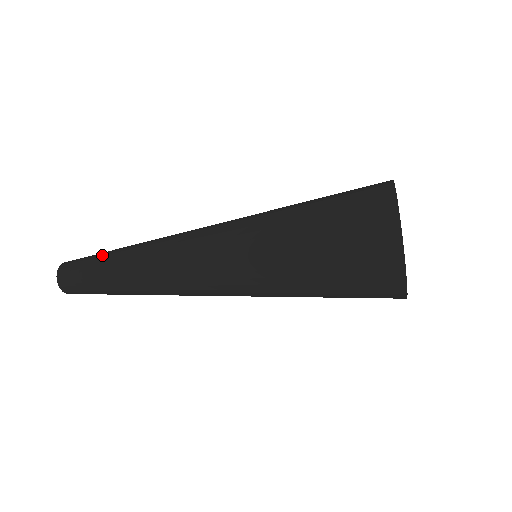
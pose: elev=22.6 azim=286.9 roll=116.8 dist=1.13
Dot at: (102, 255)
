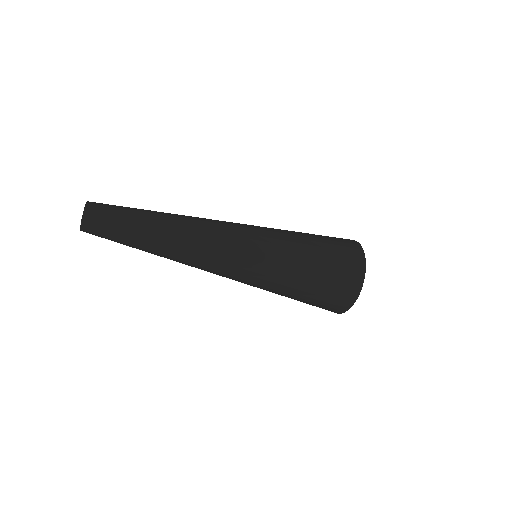
Dot at: (135, 216)
